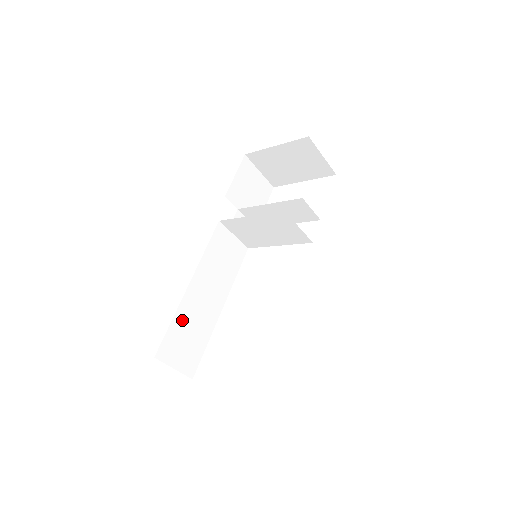
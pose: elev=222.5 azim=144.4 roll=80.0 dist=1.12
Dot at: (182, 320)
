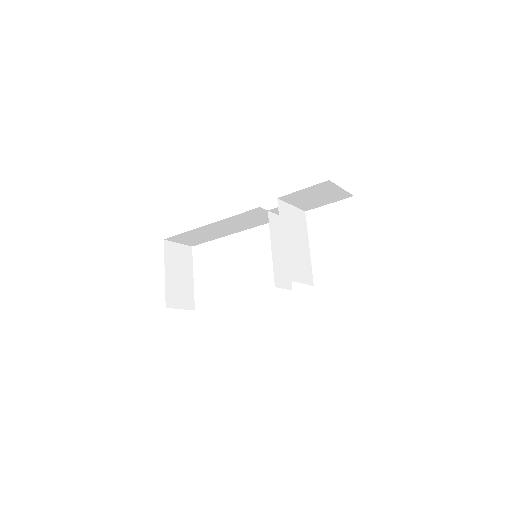
Dot at: (194, 233)
